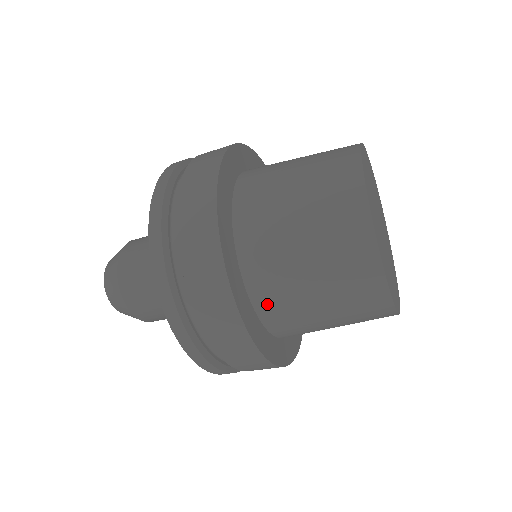
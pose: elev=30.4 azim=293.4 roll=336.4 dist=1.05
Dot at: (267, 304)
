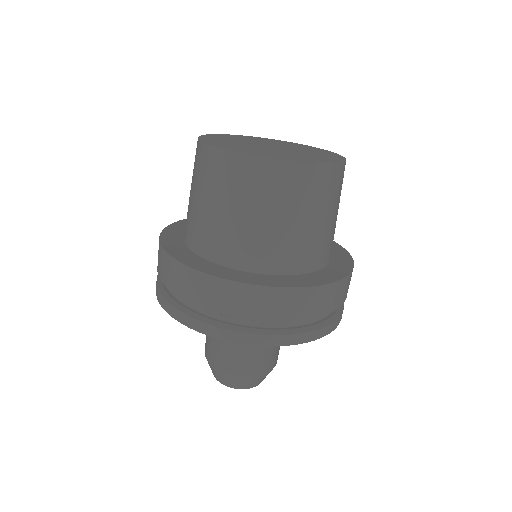
Dot at: (245, 259)
